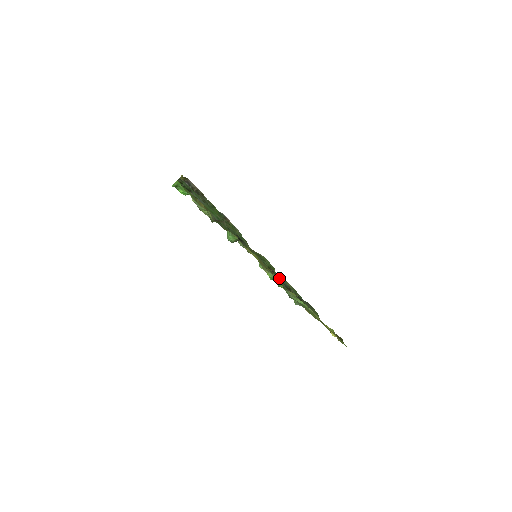
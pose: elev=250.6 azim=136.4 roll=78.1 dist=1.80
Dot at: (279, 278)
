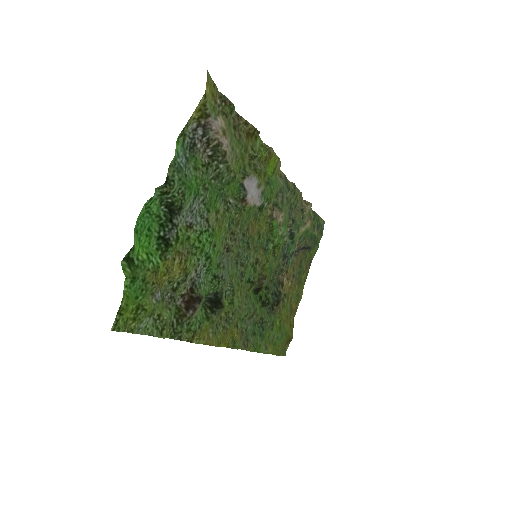
Dot at: (291, 232)
